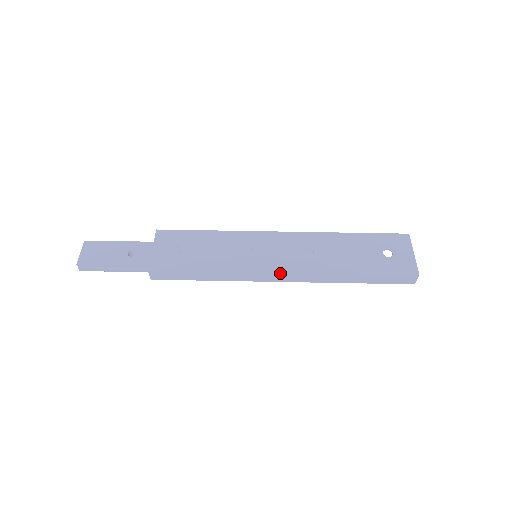
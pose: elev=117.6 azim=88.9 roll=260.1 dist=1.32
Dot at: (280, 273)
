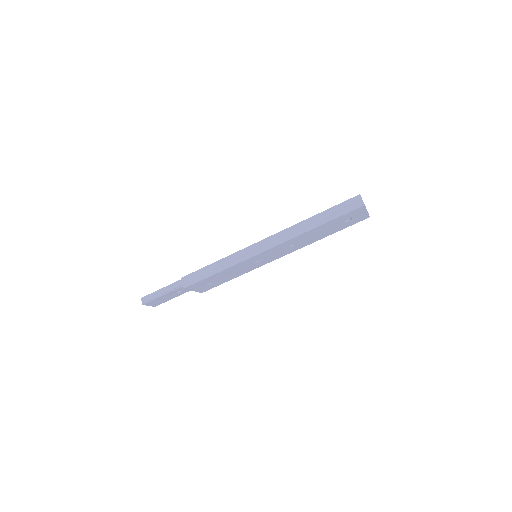
Dot at: occluded
